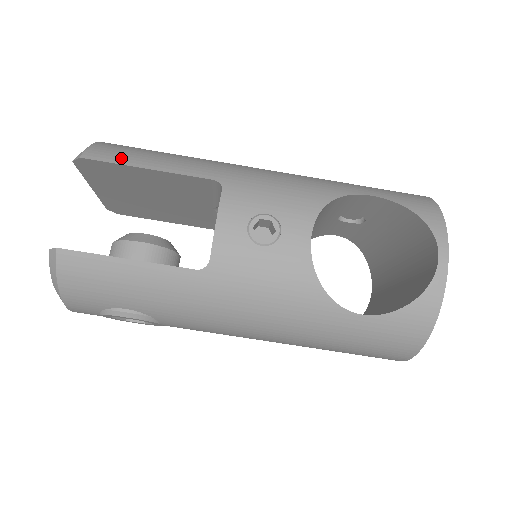
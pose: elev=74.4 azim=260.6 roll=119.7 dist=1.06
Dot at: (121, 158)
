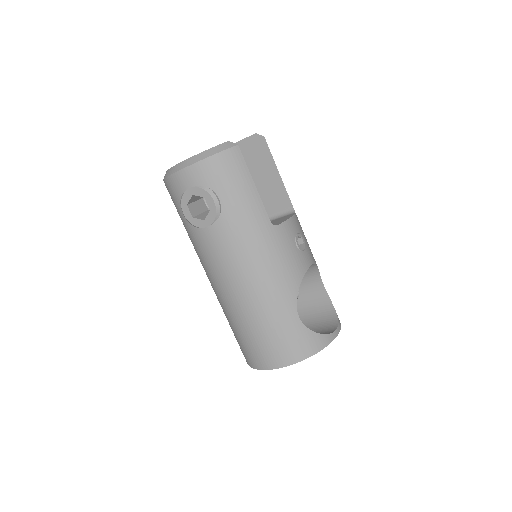
Dot at: occluded
